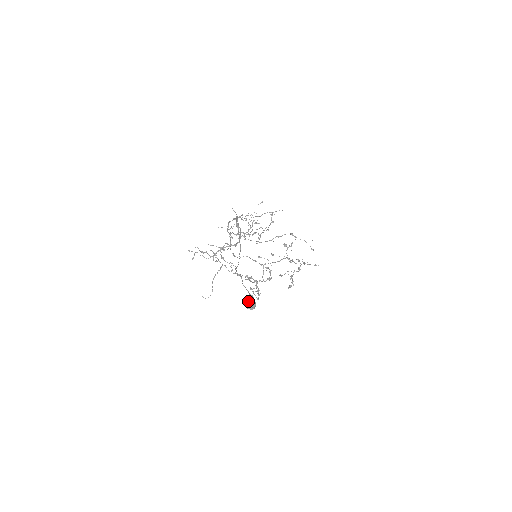
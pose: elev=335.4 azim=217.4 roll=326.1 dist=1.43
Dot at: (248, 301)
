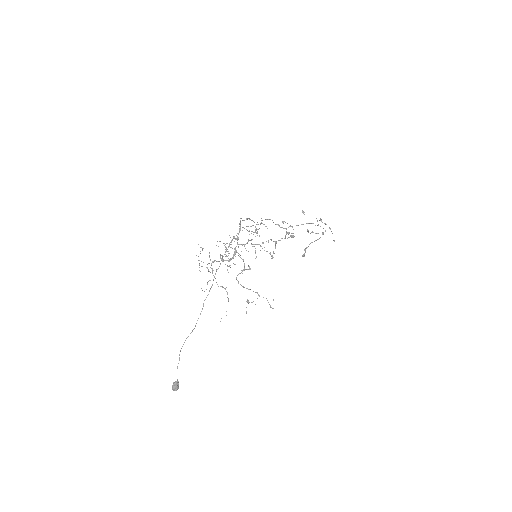
Dot at: (172, 388)
